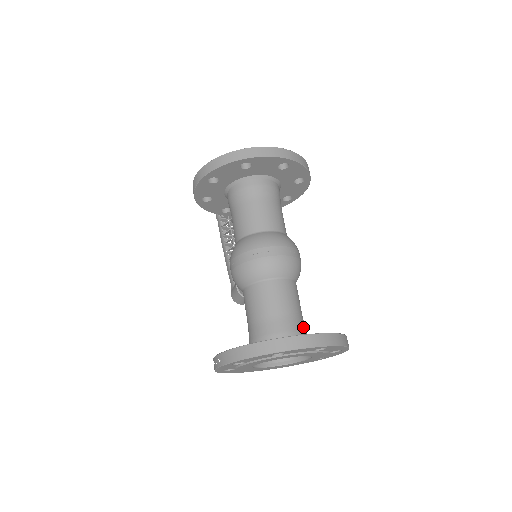
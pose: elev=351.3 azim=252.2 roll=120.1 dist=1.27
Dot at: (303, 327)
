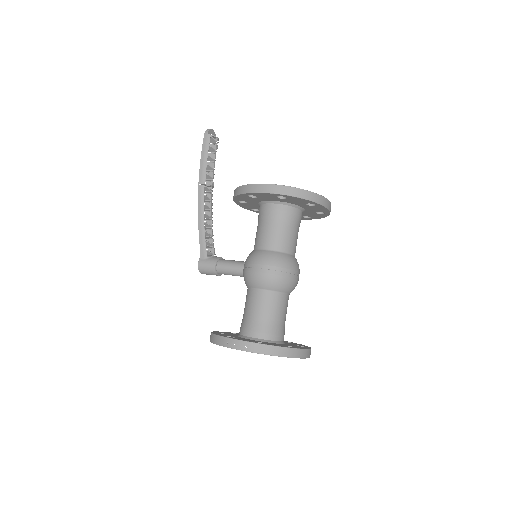
Dot at: occluded
